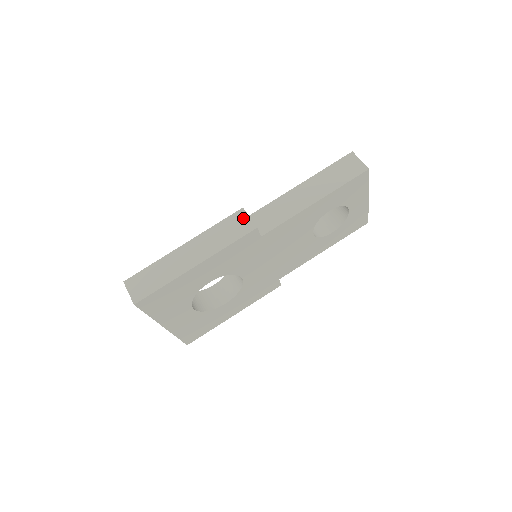
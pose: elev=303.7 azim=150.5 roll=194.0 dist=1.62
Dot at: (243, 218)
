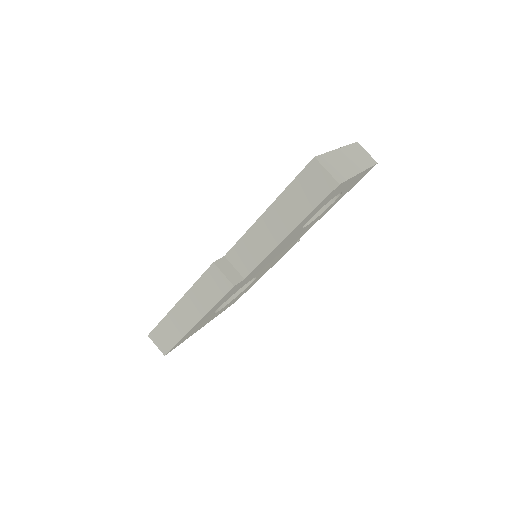
Dot at: (217, 275)
